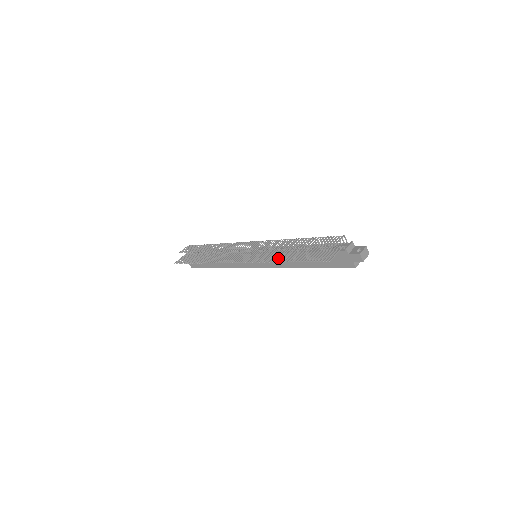
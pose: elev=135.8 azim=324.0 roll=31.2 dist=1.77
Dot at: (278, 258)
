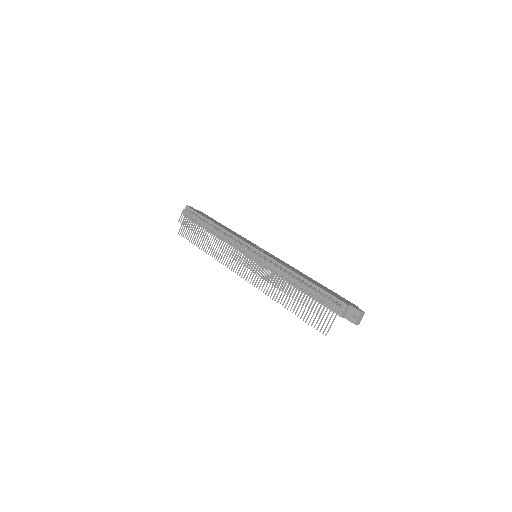
Dot at: occluded
